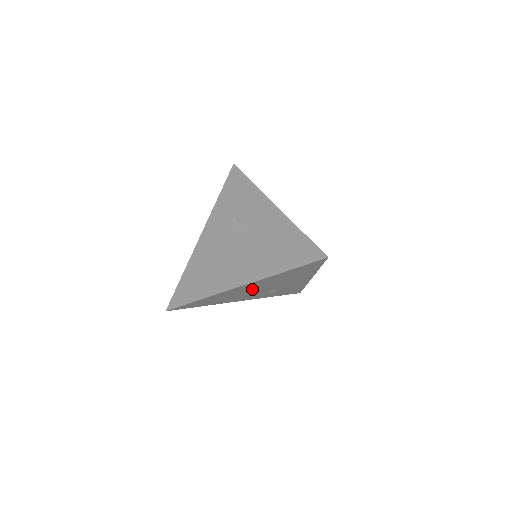
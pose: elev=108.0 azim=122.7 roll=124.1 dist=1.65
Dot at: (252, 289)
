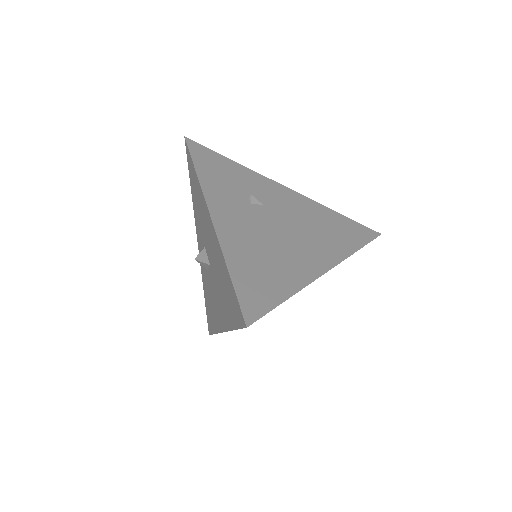
Dot at: occluded
